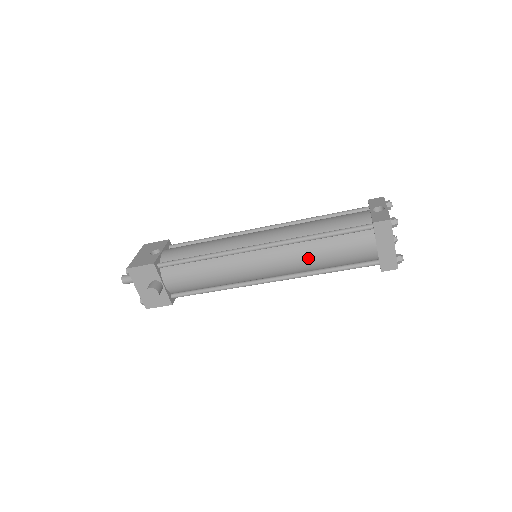
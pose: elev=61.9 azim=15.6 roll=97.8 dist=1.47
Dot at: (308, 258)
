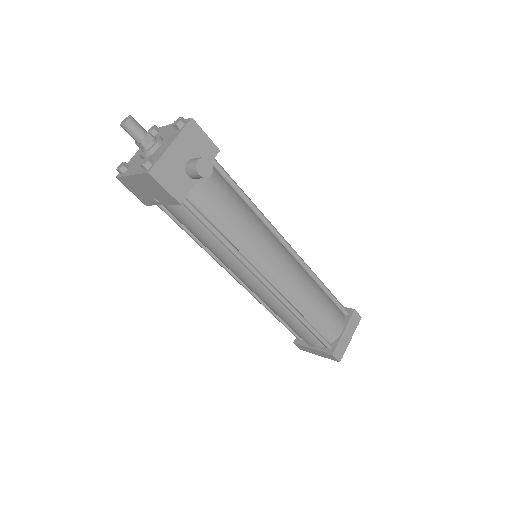
Dot at: (309, 294)
